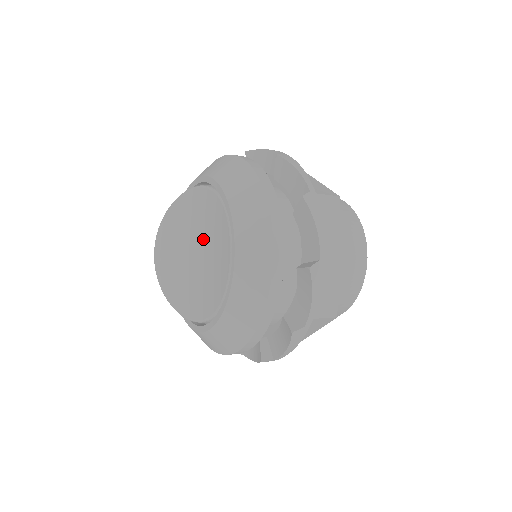
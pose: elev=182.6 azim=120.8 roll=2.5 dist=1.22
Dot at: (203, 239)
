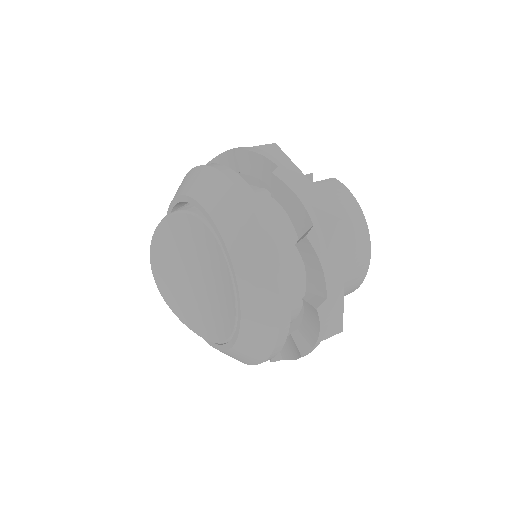
Dot at: (202, 269)
